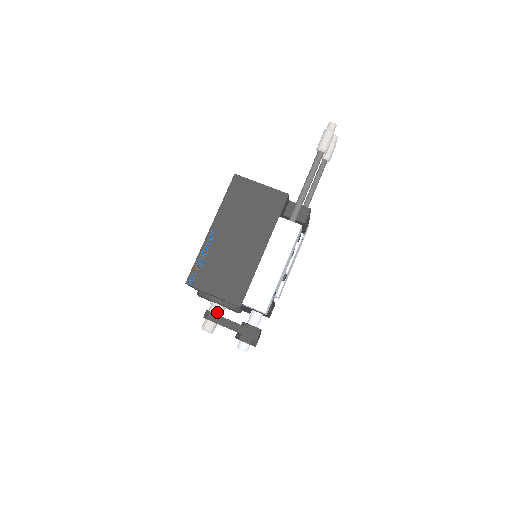
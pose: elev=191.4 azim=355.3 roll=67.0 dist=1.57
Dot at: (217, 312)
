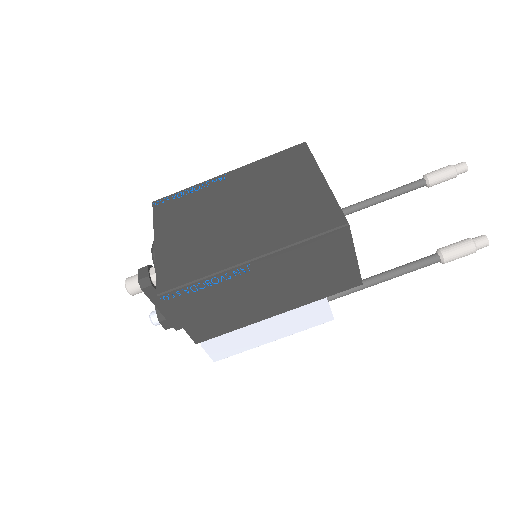
Dot at: occluded
